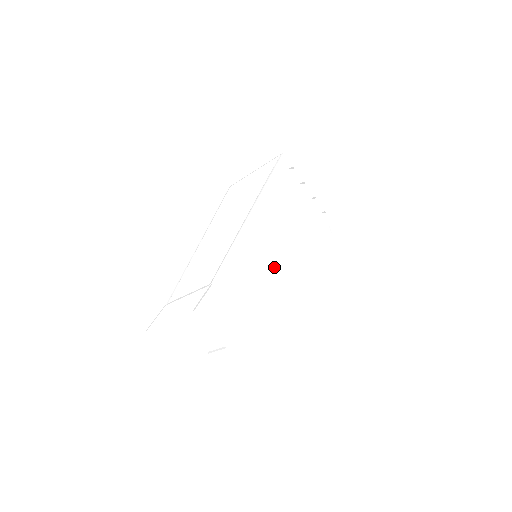
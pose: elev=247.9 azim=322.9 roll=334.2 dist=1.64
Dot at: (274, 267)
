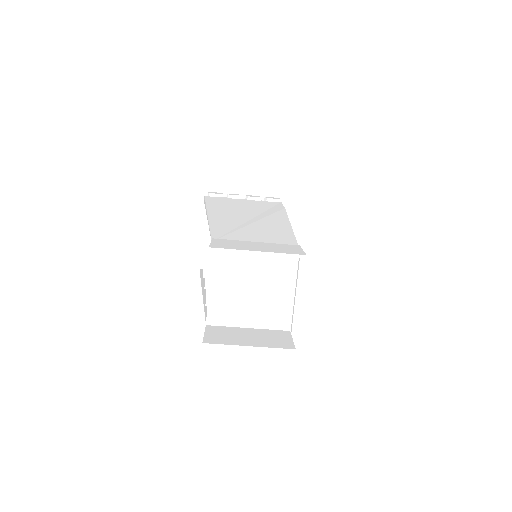
Dot at: (267, 224)
